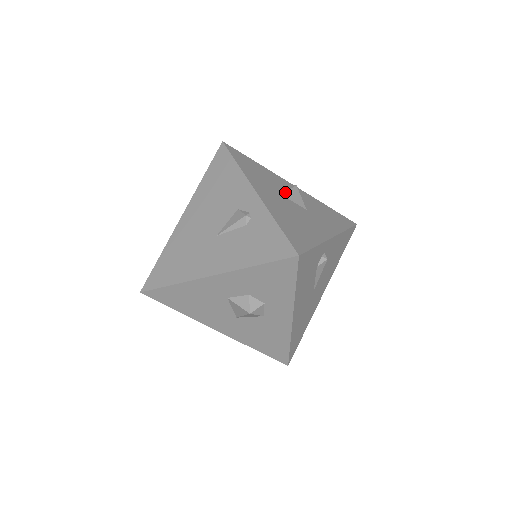
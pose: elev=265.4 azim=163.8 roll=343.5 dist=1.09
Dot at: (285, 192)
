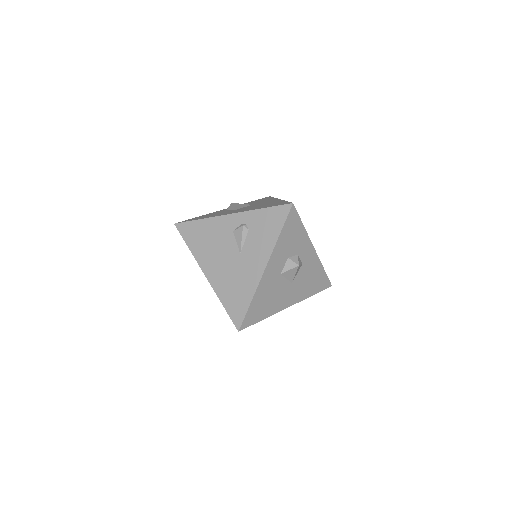
Dot at: (234, 208)
